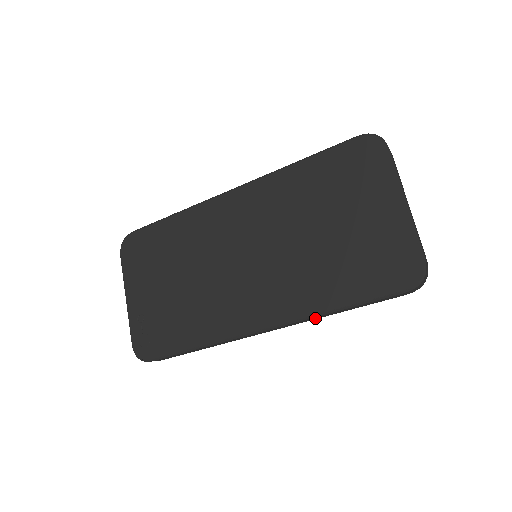
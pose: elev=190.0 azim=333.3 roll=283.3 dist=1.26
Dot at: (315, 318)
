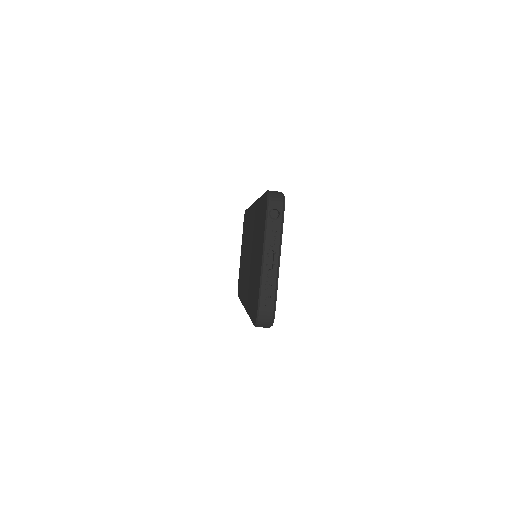
Dot at: occluded
